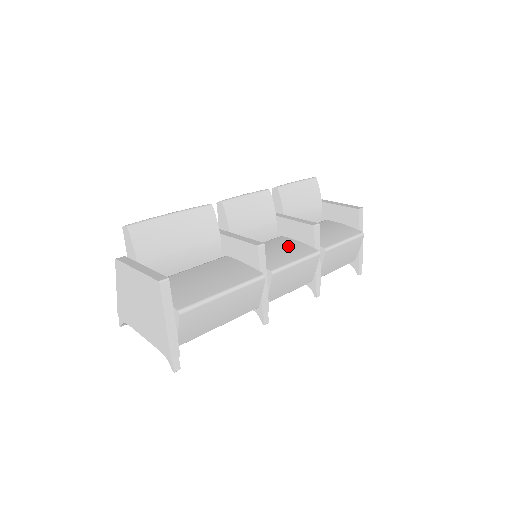
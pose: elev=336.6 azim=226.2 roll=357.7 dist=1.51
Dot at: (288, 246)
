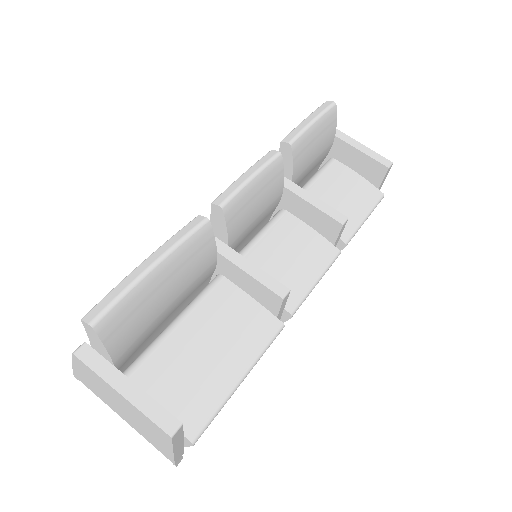
Dot at: (301, 244)
